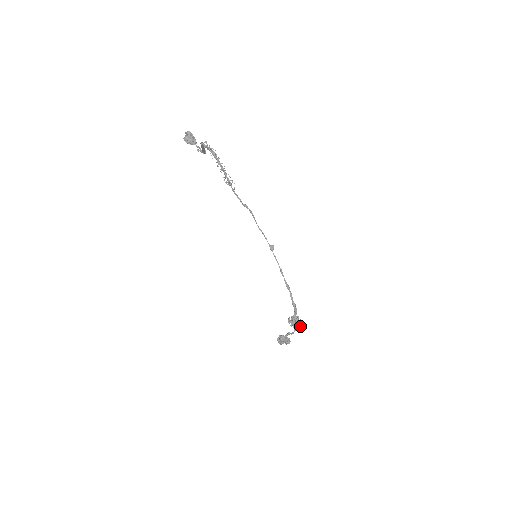
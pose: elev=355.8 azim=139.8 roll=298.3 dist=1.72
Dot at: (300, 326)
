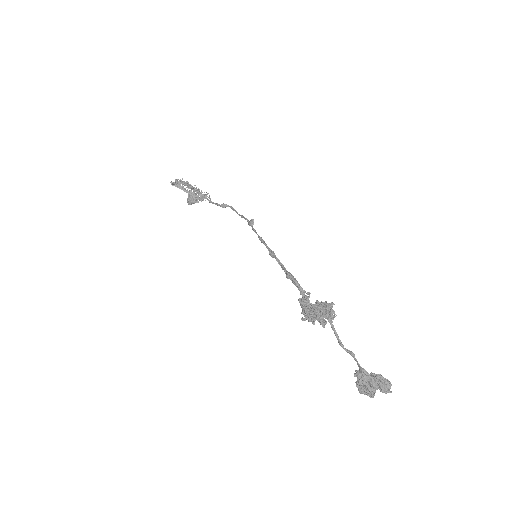
Dot at: (329, 314)
